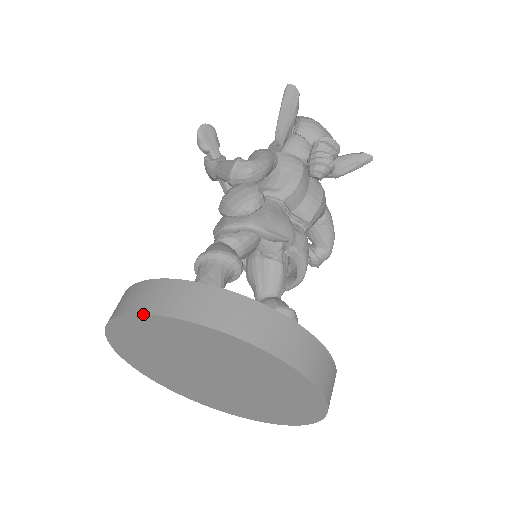
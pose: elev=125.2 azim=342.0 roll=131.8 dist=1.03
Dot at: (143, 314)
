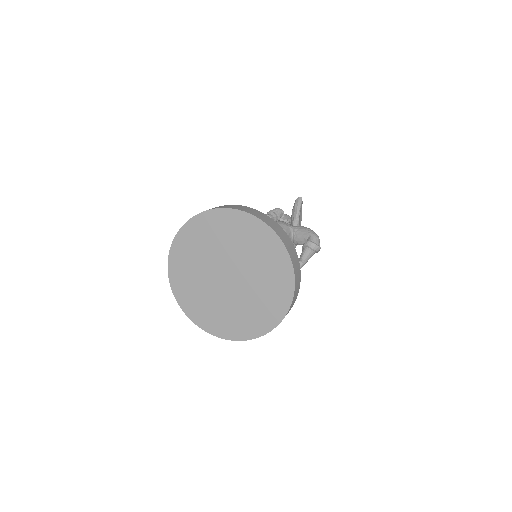
Dot at: (168, 266)
